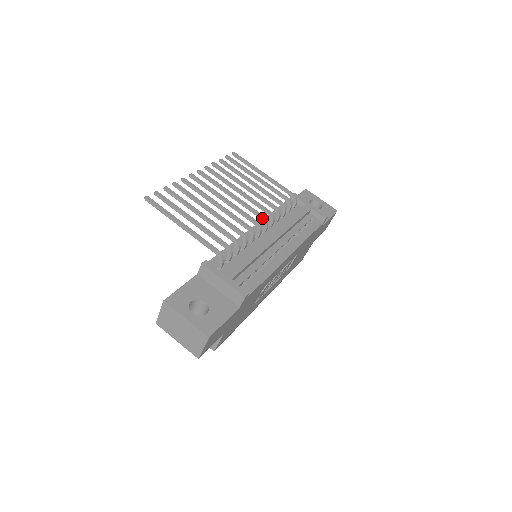
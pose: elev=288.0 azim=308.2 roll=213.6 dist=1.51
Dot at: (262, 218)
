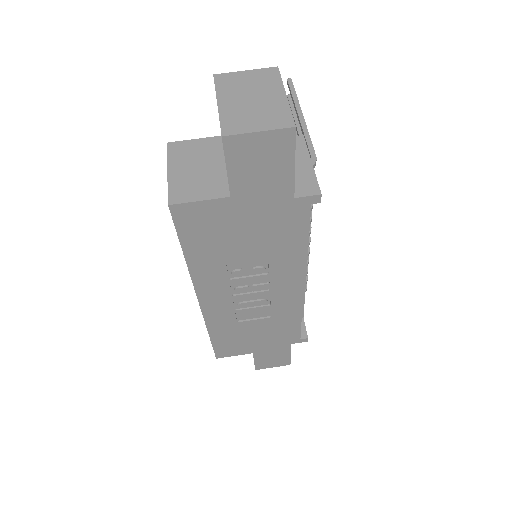
Dot at: (309, 238)
